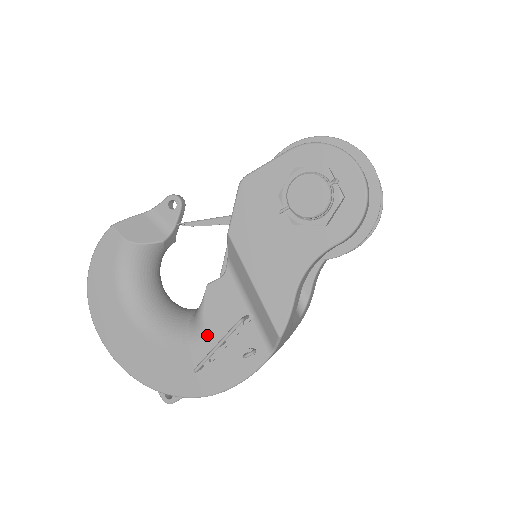
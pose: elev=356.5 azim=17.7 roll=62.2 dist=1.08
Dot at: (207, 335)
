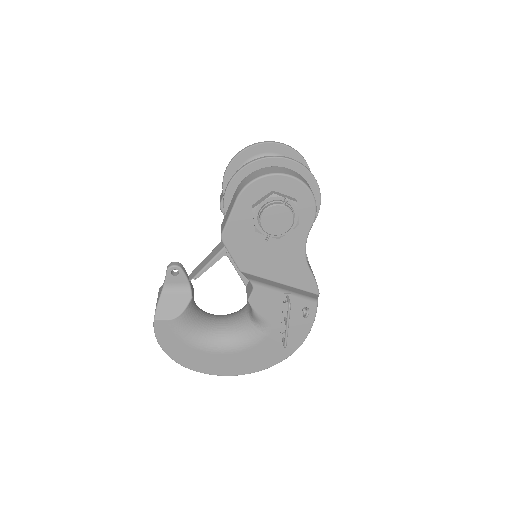
Dot at: (272, 323)
